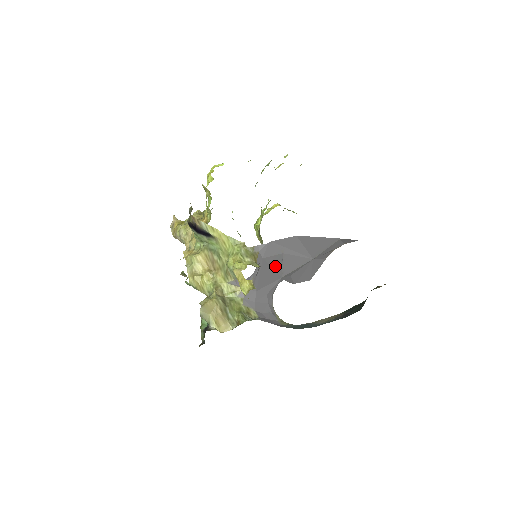
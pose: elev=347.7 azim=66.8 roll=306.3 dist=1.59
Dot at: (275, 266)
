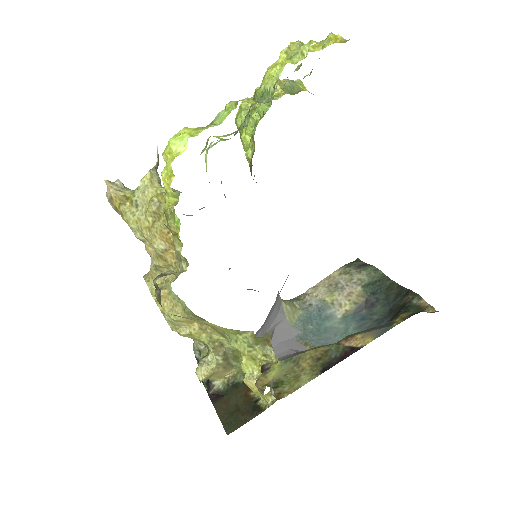
Dot at: occluded
